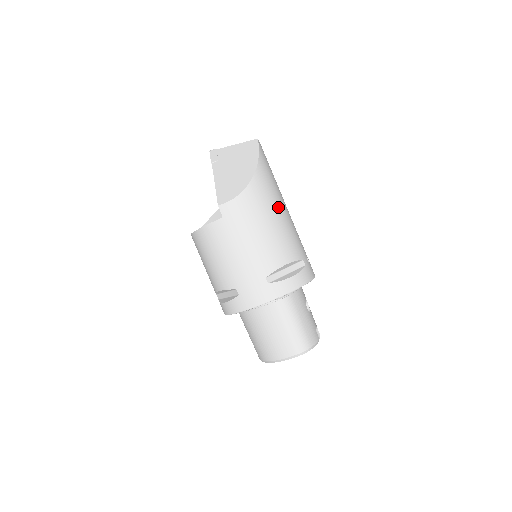
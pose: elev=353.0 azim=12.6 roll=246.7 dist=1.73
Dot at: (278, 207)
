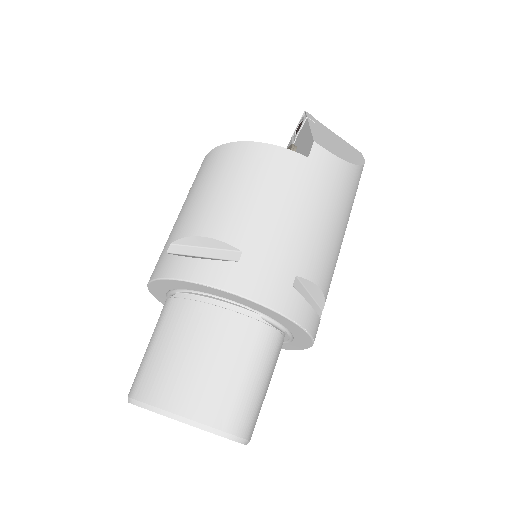
Dot at: occluded
